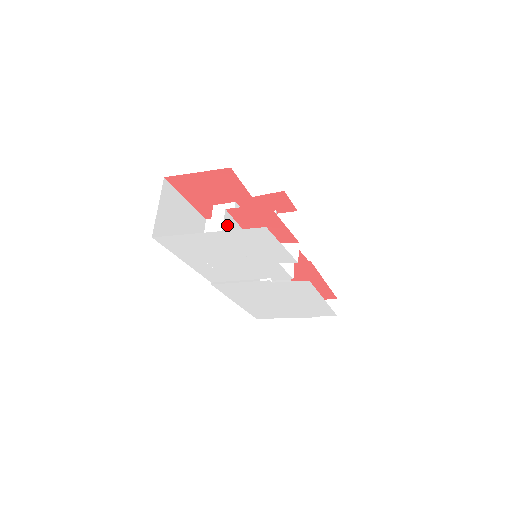
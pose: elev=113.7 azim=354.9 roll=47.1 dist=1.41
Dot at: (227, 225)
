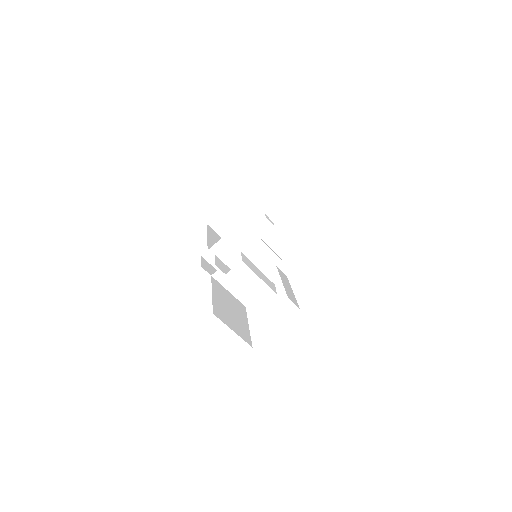
Dot at: (293, 300)
